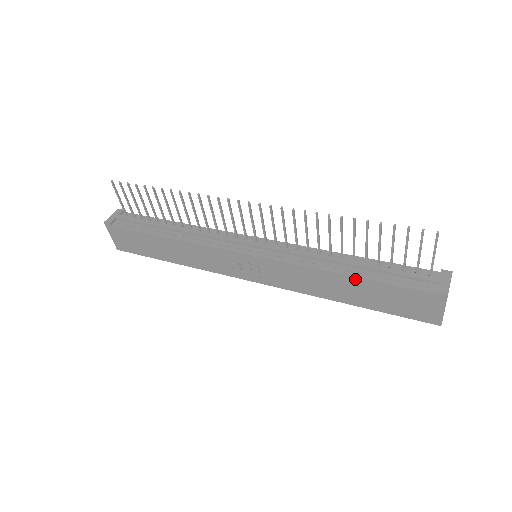
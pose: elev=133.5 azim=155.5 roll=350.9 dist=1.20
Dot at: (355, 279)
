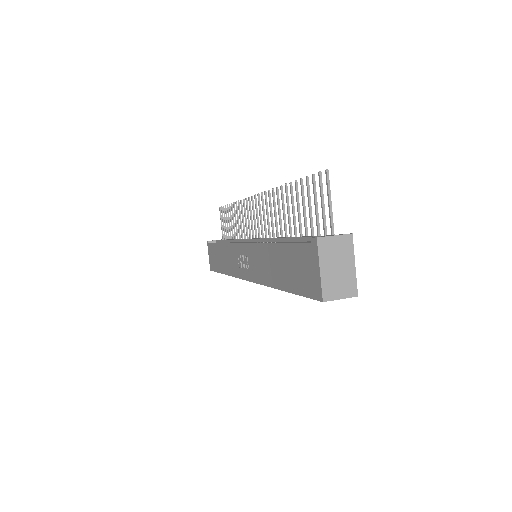
Dot at: (277, 246)
